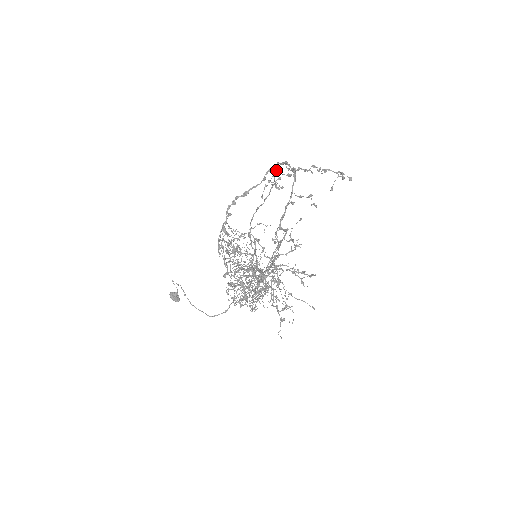
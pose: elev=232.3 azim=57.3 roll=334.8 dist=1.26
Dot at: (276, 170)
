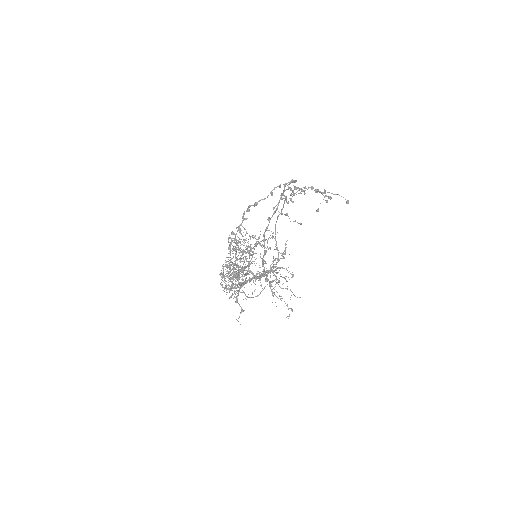
Dot at: (284, 187)
